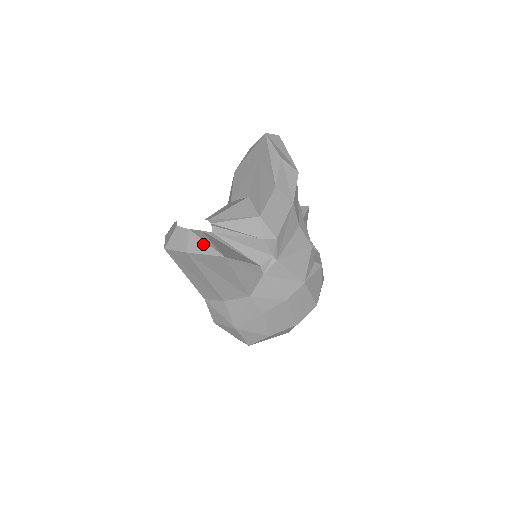
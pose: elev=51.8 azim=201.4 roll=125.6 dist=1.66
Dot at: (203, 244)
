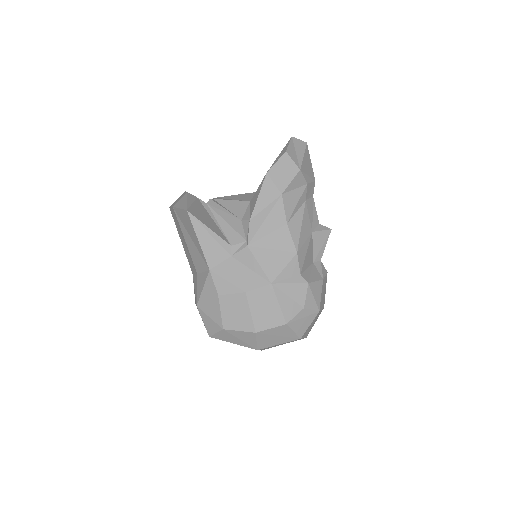
Dot at: (185, 201)
